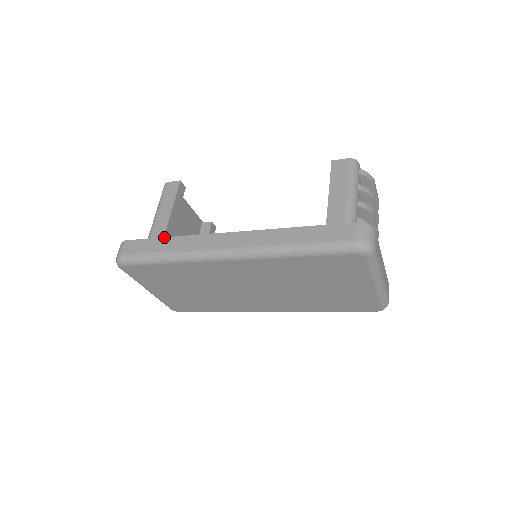
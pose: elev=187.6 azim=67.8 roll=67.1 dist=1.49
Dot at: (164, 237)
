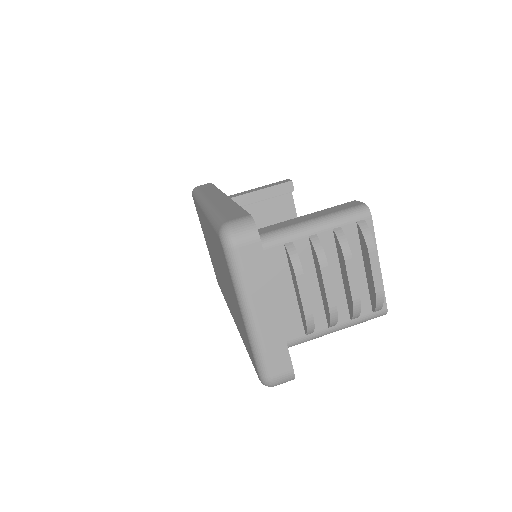
Dot at: occluded
